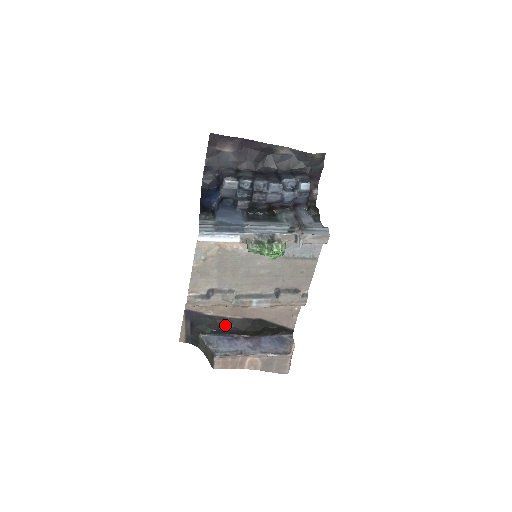
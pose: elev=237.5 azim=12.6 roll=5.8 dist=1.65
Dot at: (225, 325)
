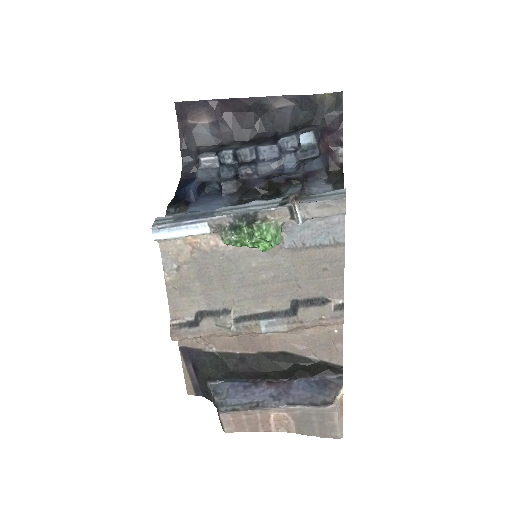
Dot at: (236, 365)
